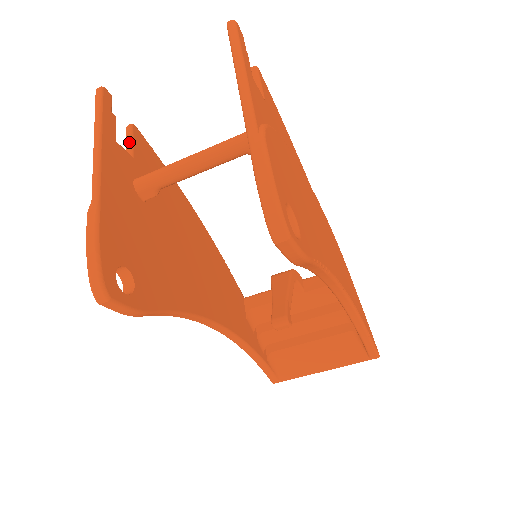
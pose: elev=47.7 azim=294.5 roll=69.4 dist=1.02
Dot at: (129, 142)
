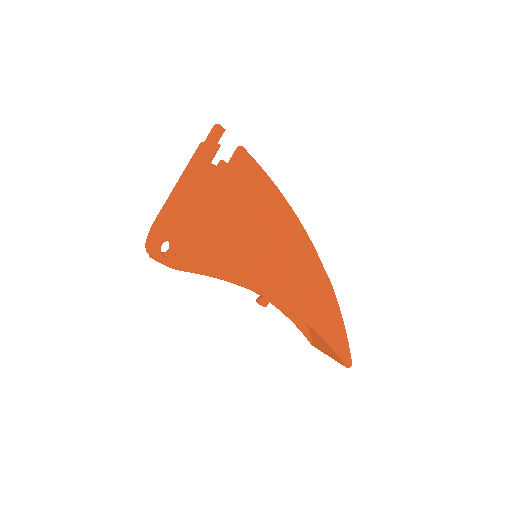
Dot at: occluded
